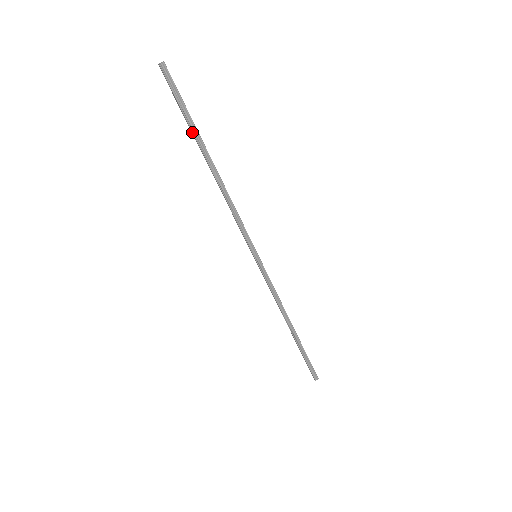
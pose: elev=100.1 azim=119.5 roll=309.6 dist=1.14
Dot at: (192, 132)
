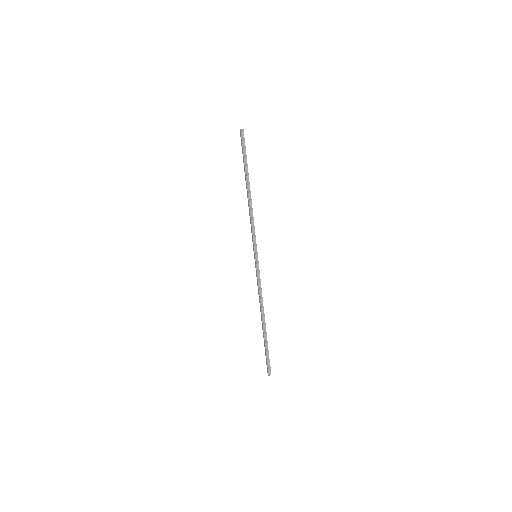
Dot at: (245, 167)
